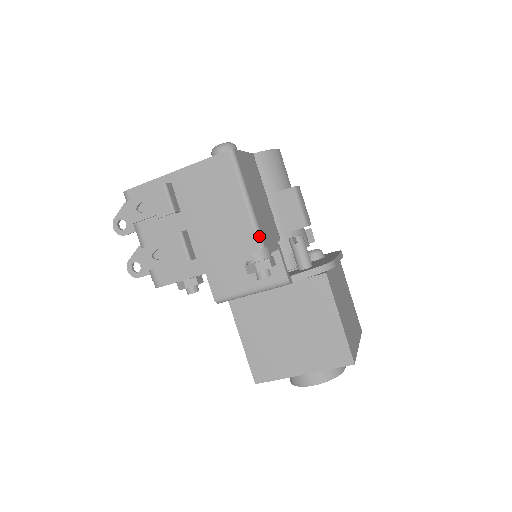
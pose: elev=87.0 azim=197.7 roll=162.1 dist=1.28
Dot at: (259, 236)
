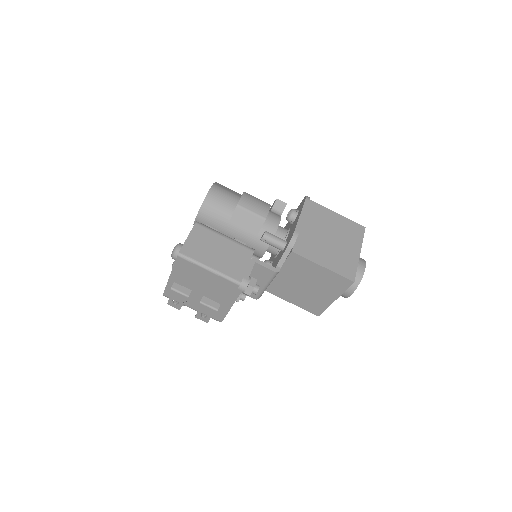
Dot at: (233, 281)
